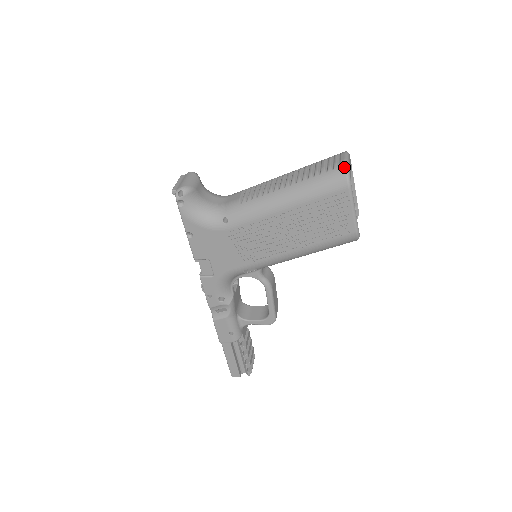
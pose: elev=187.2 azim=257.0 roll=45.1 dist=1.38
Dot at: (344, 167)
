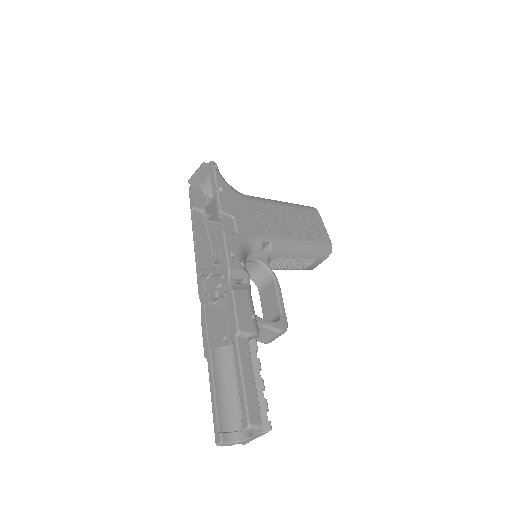
Dot at: occluded
